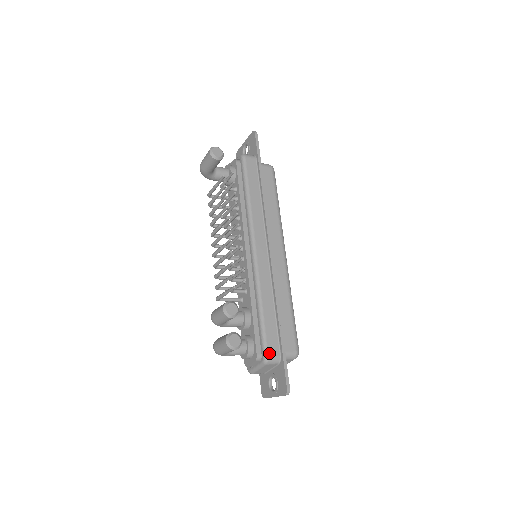
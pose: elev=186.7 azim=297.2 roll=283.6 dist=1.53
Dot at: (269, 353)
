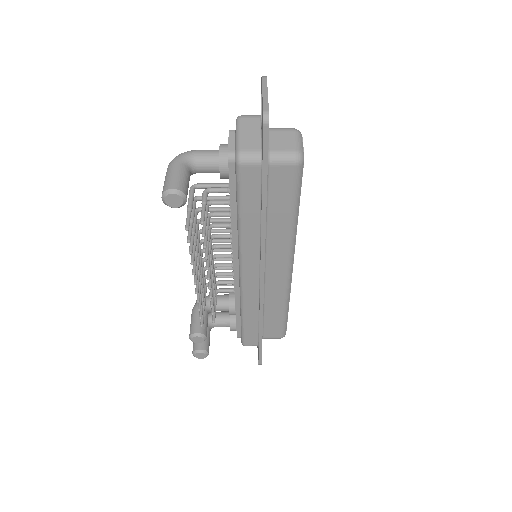
Dot at: (246, 344)
